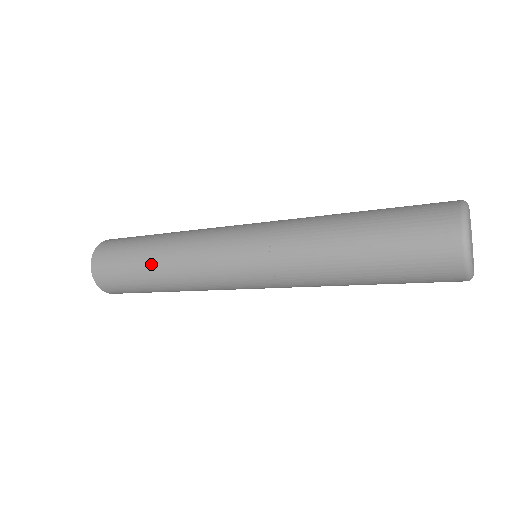
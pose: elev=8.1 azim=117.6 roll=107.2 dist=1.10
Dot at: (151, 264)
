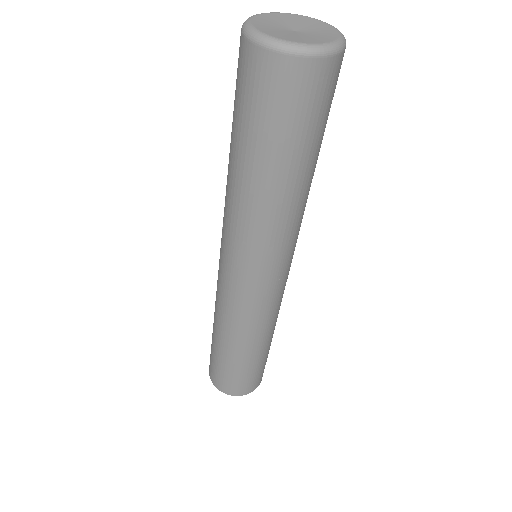
Dot at: occluded
